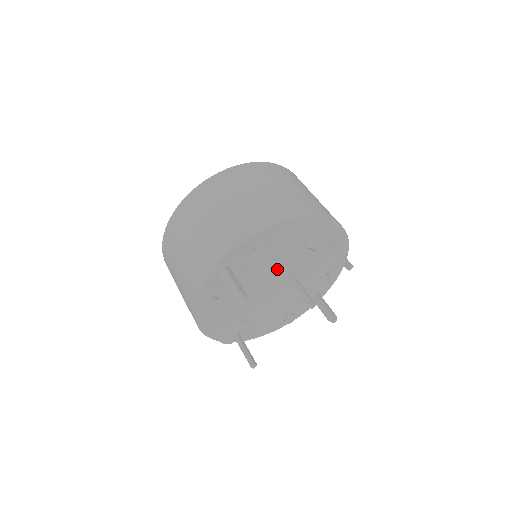
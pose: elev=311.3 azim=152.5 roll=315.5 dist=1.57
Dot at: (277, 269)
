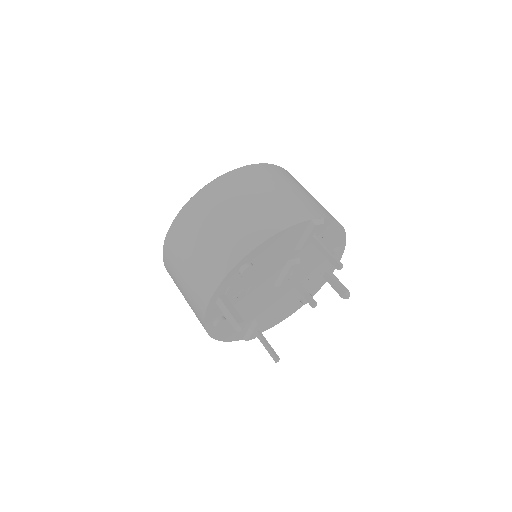
Dot at: (274, 275)
